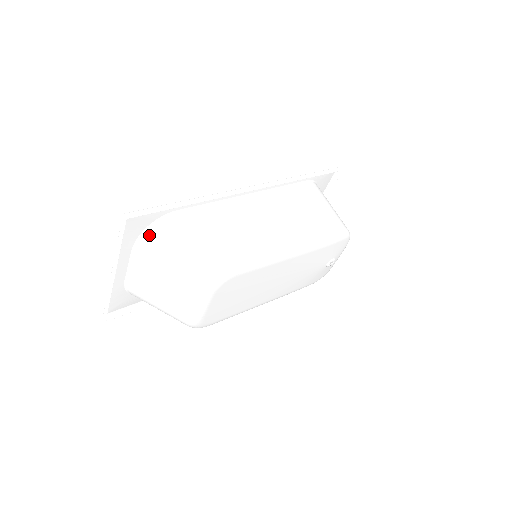
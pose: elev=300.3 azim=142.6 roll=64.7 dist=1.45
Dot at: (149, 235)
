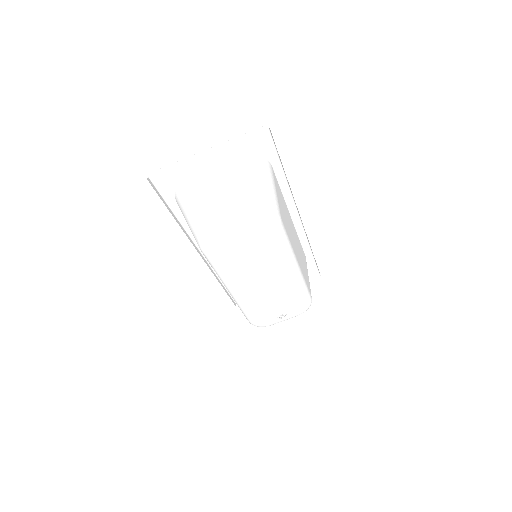
Dot at: (252, 156)
